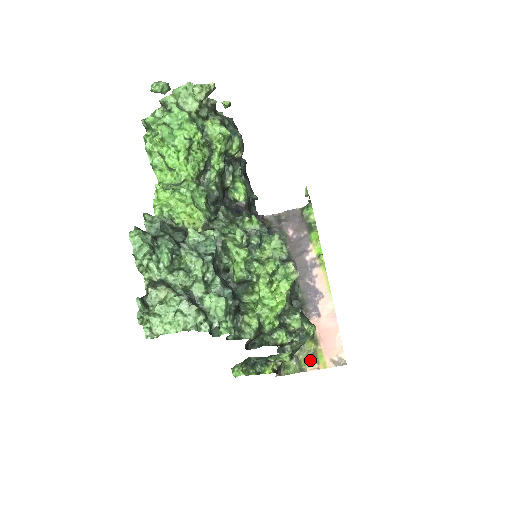
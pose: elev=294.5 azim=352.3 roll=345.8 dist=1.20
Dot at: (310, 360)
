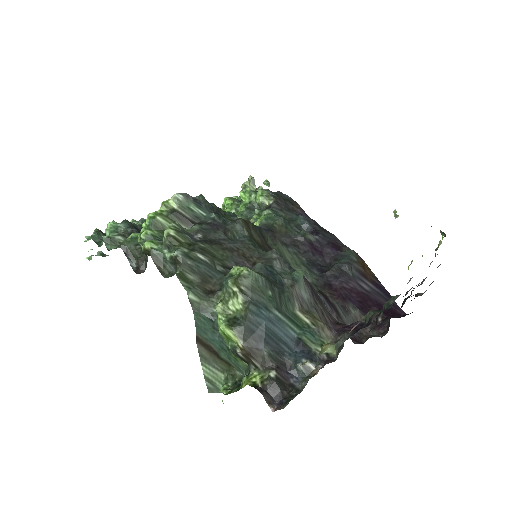
Dot at: occluded
